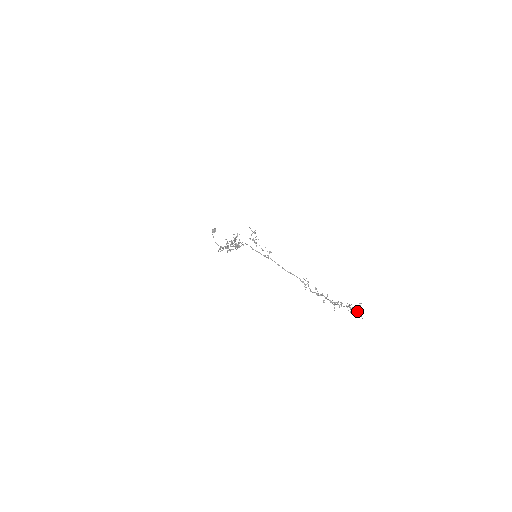
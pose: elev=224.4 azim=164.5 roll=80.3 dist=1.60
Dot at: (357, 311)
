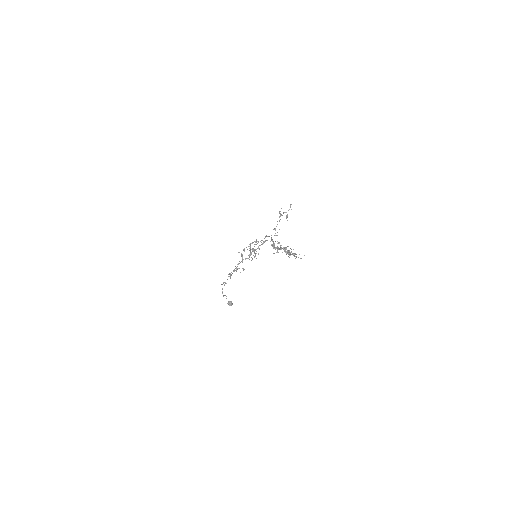
Dot at: (291, 254)
